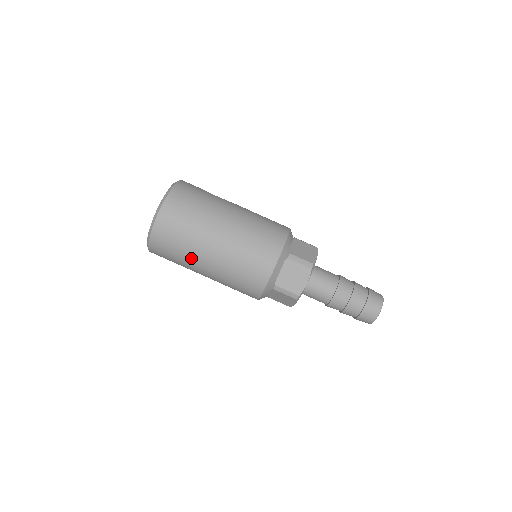
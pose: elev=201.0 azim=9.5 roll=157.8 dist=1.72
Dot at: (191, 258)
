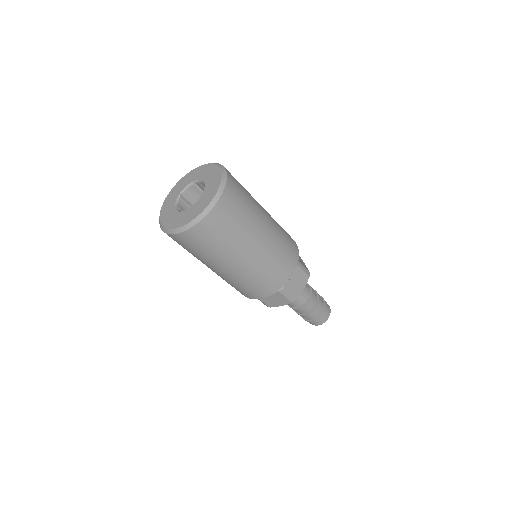
Dot at: (229, 251)
